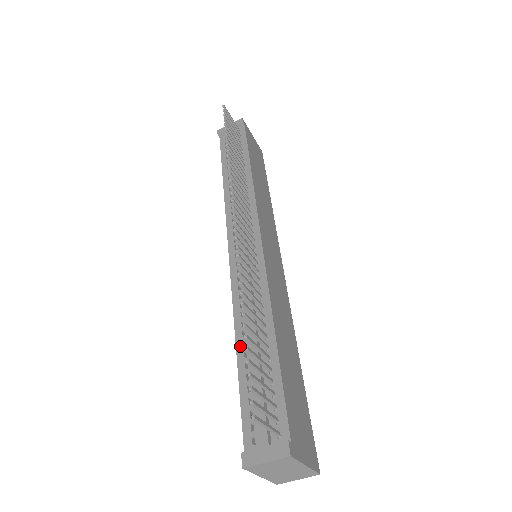
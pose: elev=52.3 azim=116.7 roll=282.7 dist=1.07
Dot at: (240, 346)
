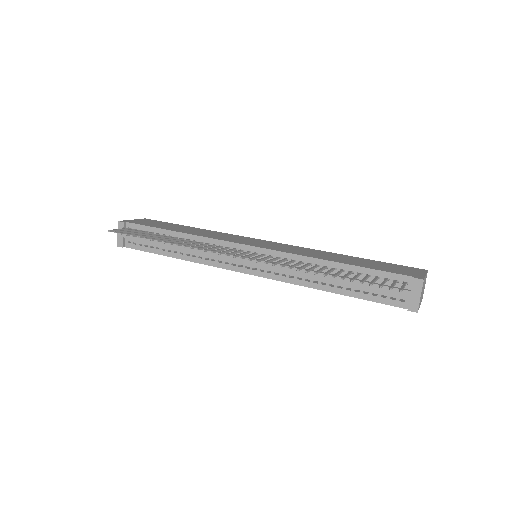
Dot at: (331, 289)
